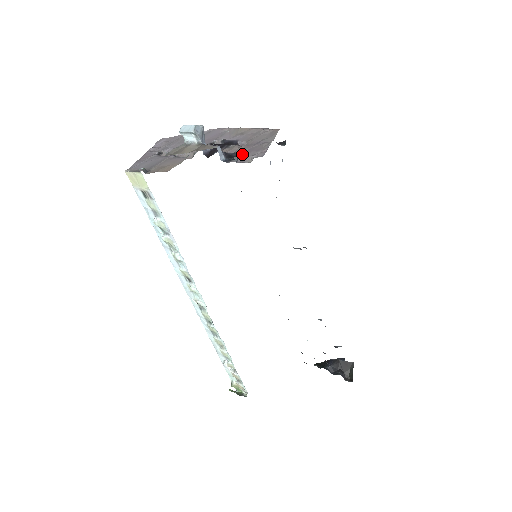
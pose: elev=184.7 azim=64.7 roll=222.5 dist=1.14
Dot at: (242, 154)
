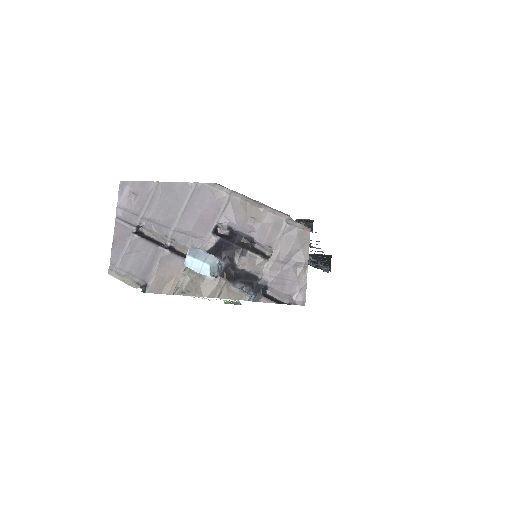
Dot at: (273, 285)
